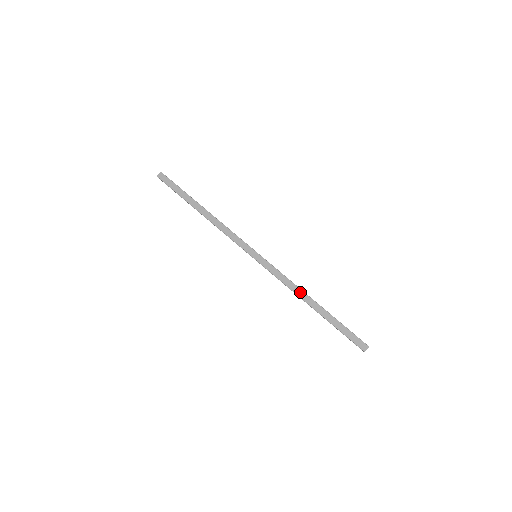
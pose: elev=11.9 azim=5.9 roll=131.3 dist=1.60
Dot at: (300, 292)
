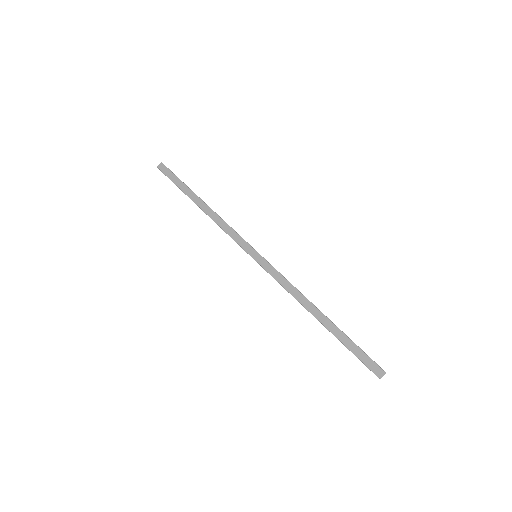
Dot at: (304, 300)
